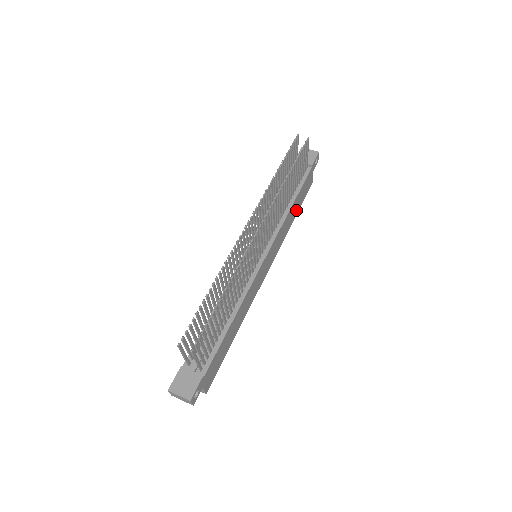
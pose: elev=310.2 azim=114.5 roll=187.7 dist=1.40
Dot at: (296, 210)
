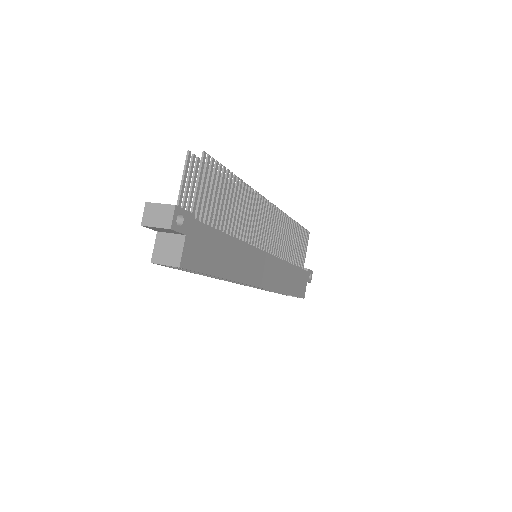
Dot at: (291, 287)
